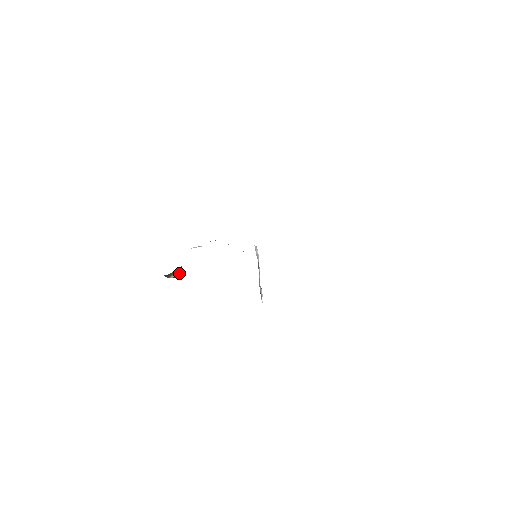
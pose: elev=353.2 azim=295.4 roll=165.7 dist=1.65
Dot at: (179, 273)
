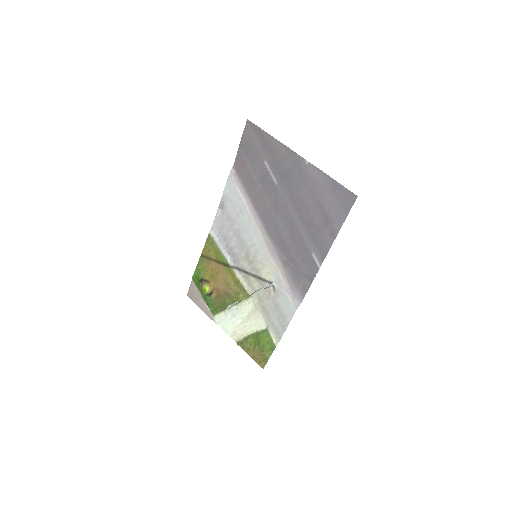
Dot at: (208, 284)
